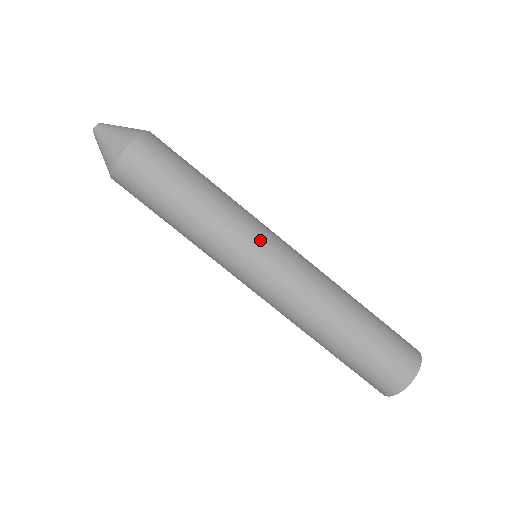
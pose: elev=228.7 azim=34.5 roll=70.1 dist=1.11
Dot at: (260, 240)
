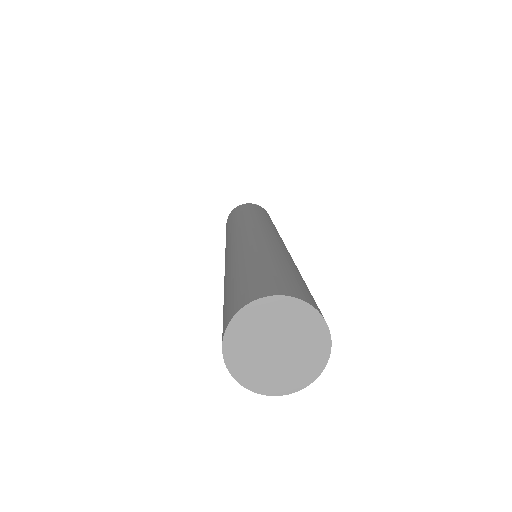
Dot at: occluded
